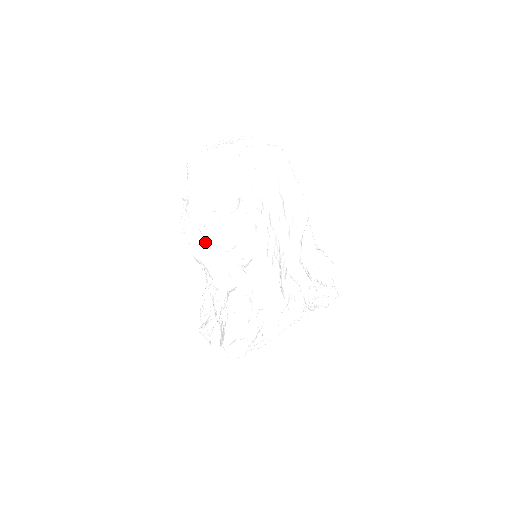
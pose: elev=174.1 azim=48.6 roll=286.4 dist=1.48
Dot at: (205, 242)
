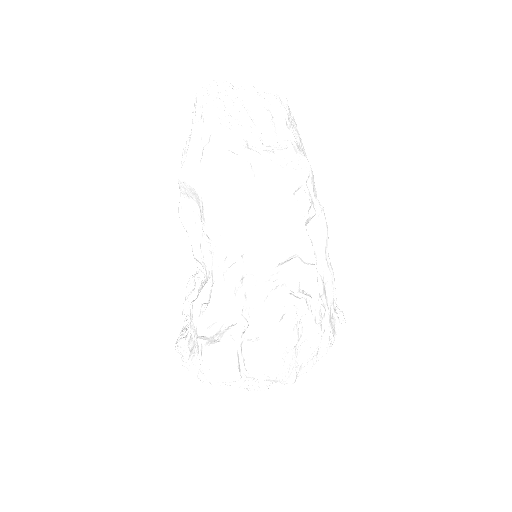
Dot at: (239, 188)
